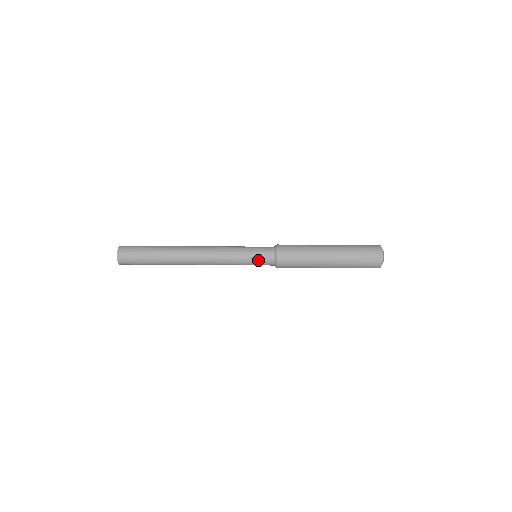
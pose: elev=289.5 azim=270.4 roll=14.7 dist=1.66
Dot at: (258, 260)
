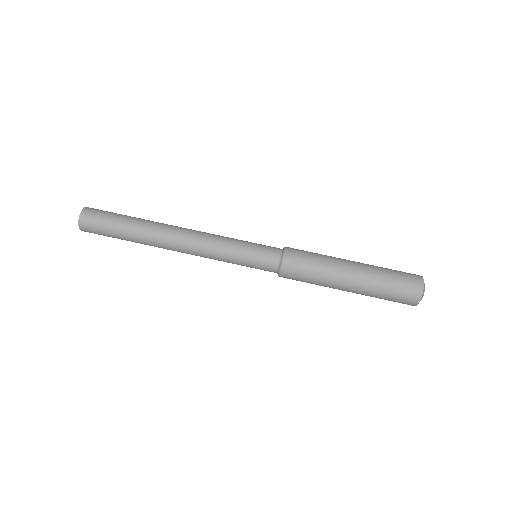
Dot at: (259, 252)
